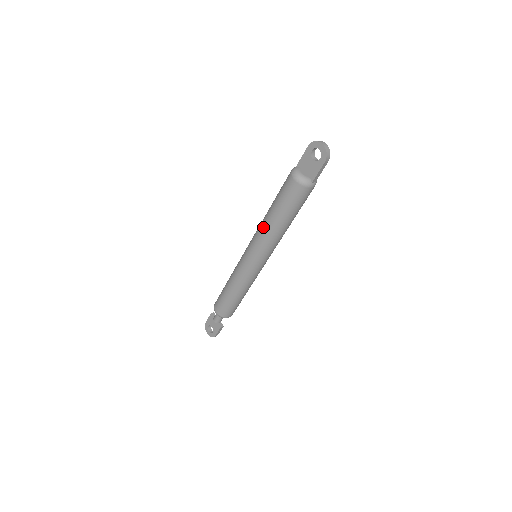
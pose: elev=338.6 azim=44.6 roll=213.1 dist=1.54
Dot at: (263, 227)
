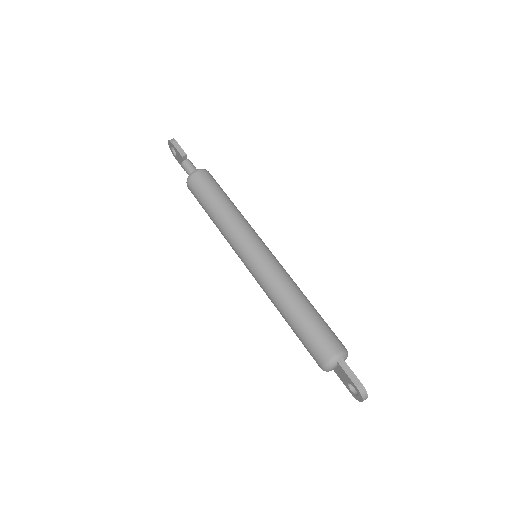
Dot at: (274, 302)
